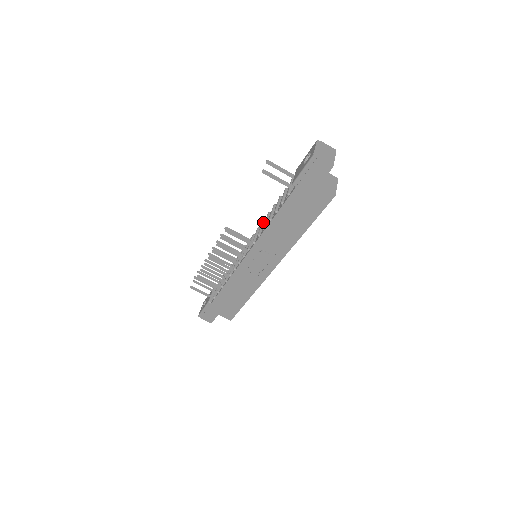
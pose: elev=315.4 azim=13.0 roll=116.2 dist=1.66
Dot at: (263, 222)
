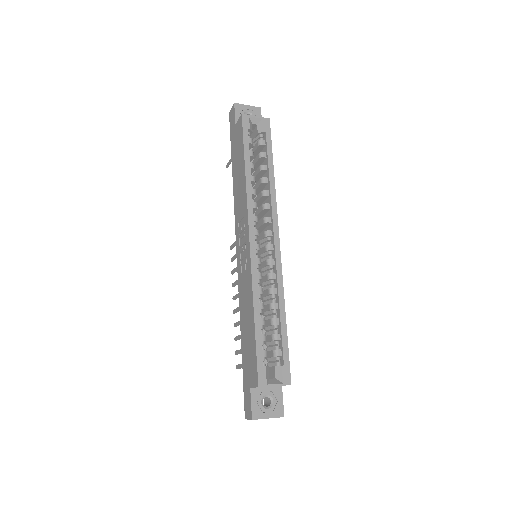
Dot at: occluded
